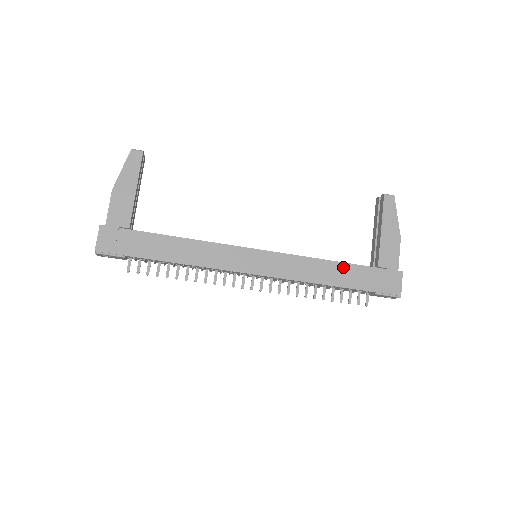
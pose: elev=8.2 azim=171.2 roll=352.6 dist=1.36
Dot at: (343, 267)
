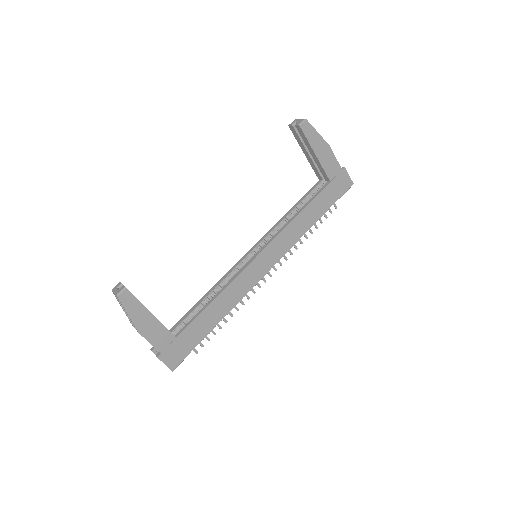
Dot at: (312, 205)
